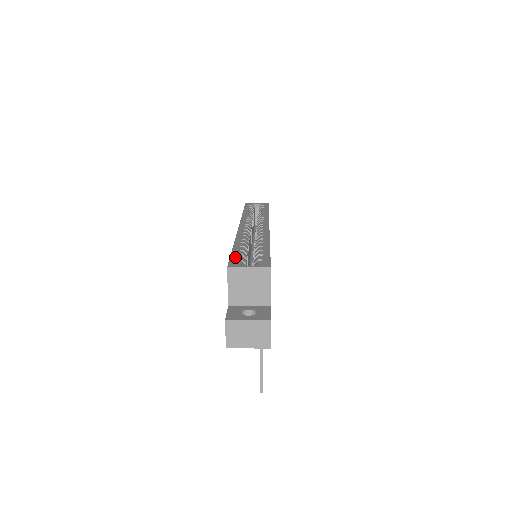
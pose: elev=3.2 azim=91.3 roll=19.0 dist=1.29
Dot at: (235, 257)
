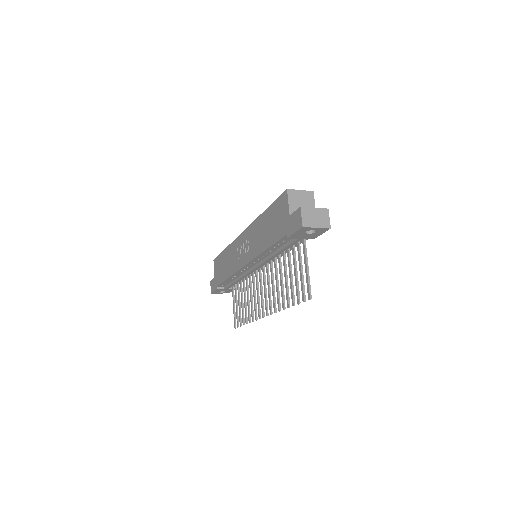
Dot at: occluded
